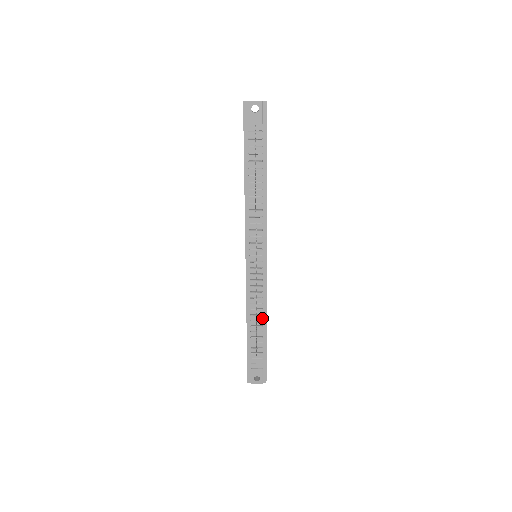
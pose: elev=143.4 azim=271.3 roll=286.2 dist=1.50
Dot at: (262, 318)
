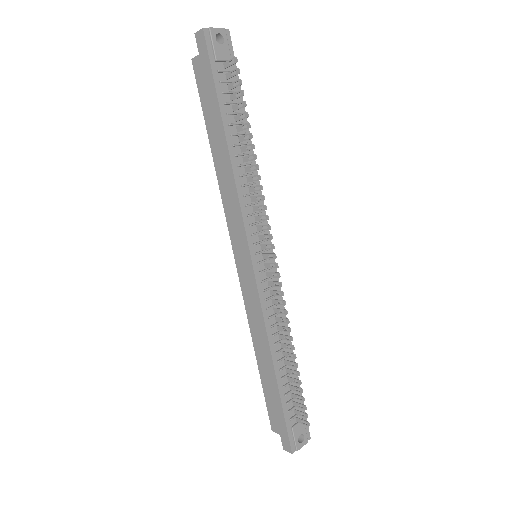
Dot at: (286, 343)
